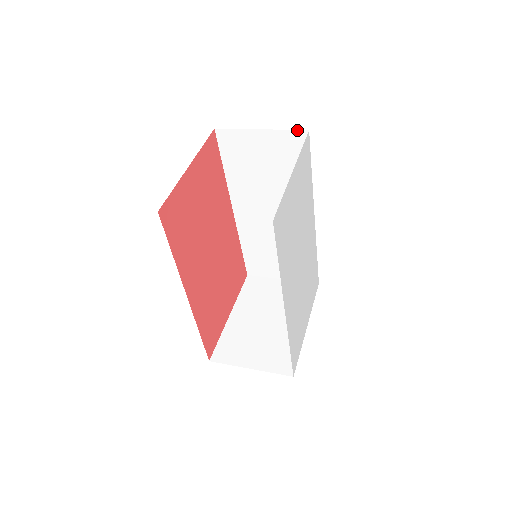
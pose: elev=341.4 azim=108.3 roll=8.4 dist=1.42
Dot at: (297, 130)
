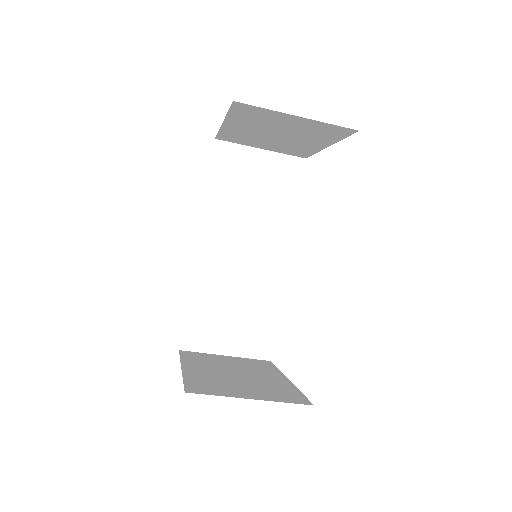
Dot at: (295, 156)
